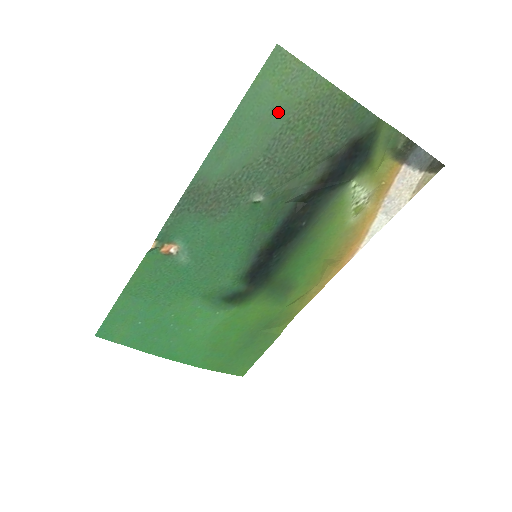
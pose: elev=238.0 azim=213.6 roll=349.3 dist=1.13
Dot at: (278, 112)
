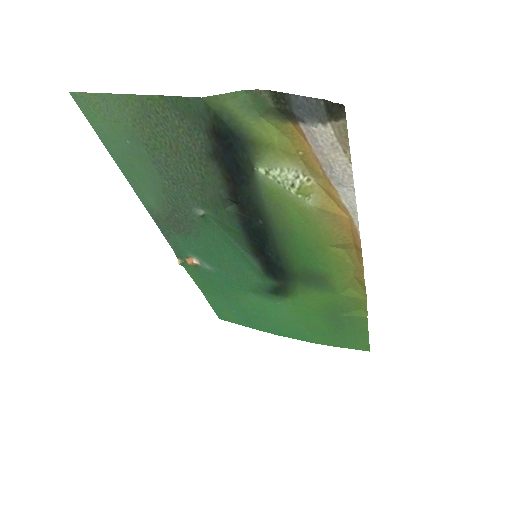
Dot at: (132, 141)
